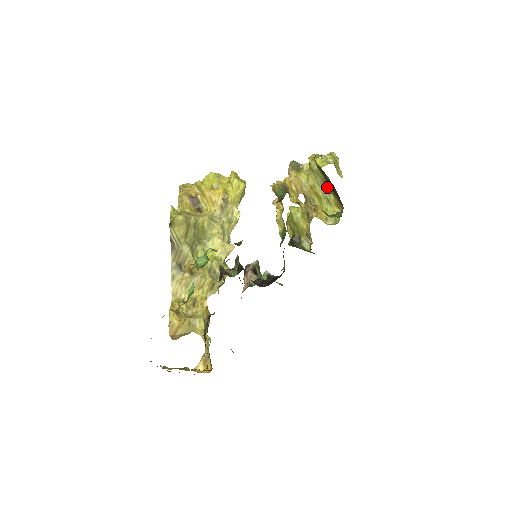
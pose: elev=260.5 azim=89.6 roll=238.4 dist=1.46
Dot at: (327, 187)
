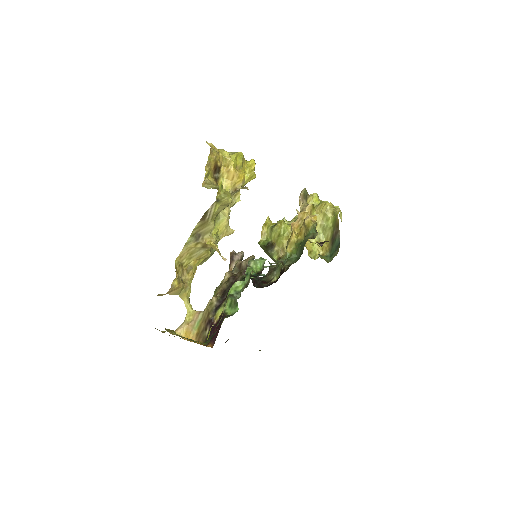
Dot at: (326, 232)
